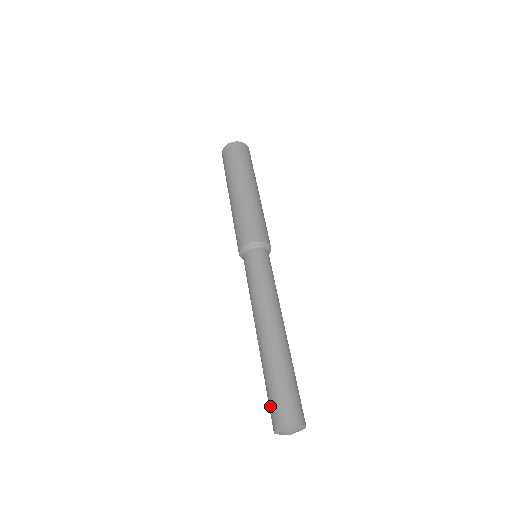
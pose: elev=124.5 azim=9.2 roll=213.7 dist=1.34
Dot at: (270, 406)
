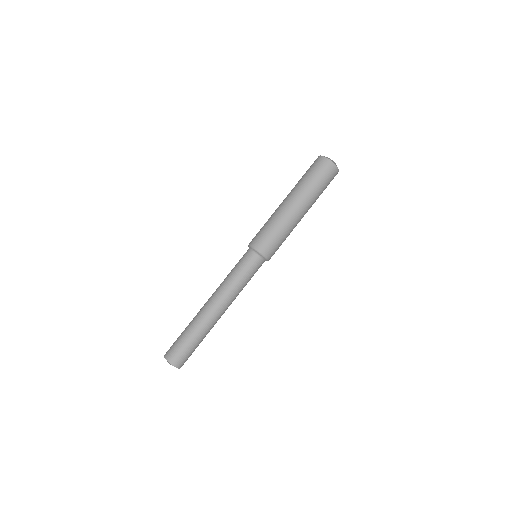
Dot at: occluded
